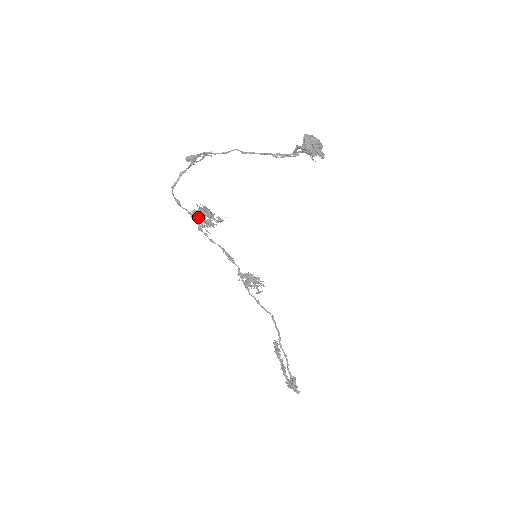
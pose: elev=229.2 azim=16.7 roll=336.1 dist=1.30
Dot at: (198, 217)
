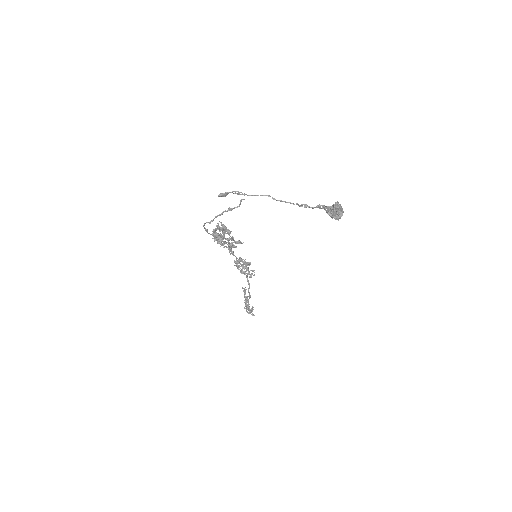
Dot at: (221, 240)
